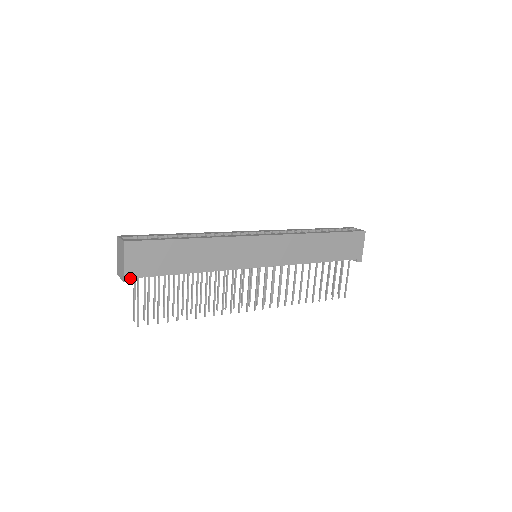
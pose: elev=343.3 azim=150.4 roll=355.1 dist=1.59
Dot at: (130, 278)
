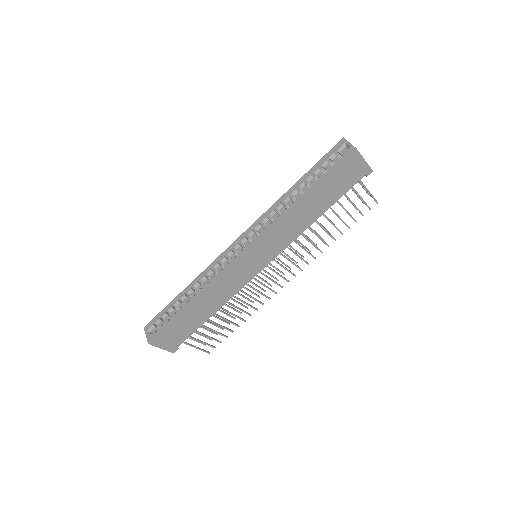
Dot at: (175, 349)
